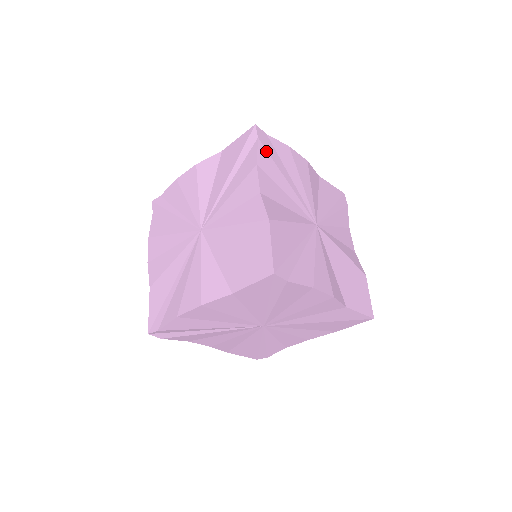
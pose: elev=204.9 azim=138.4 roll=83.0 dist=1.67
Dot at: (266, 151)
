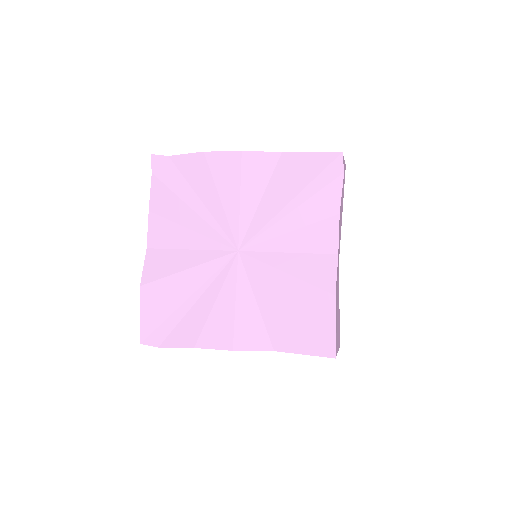
Dot at: (163, 184)
